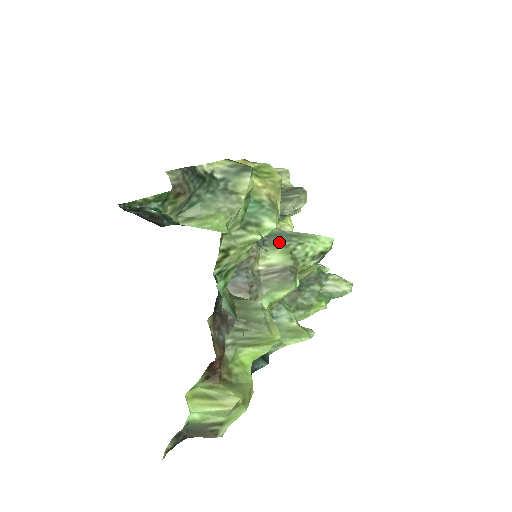
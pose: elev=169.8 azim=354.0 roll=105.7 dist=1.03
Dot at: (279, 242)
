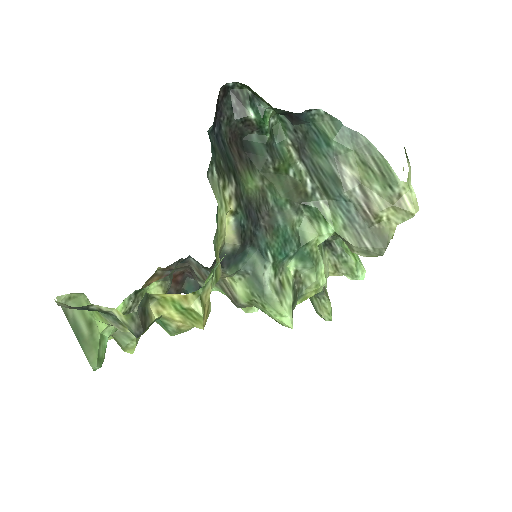
Dot at: (253, 287)
